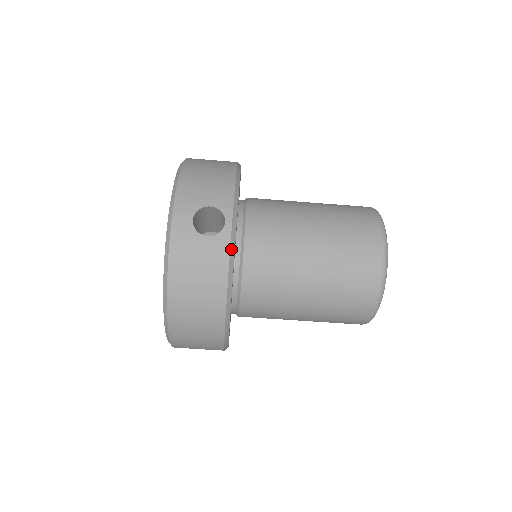
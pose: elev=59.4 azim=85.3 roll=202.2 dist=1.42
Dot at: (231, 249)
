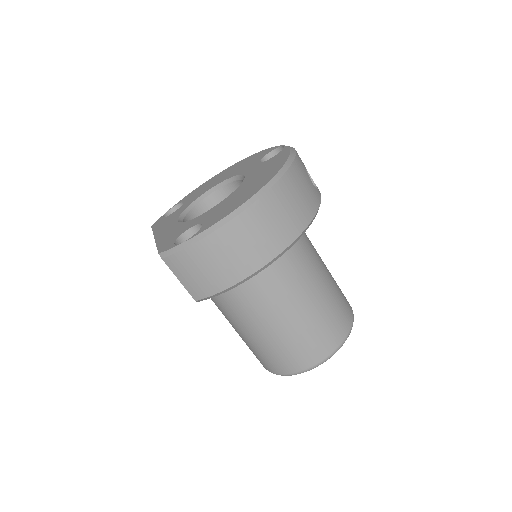
Dot at: (320, 203)
